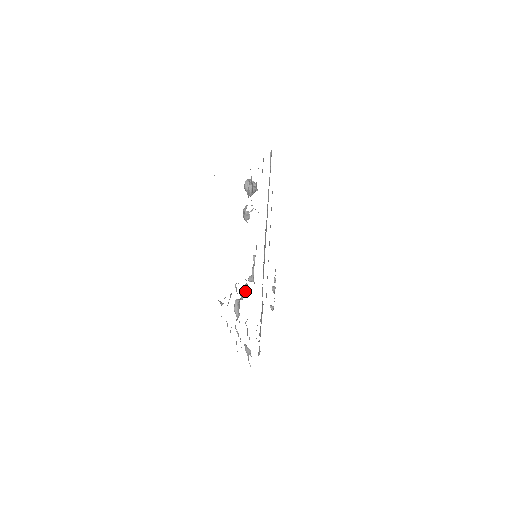
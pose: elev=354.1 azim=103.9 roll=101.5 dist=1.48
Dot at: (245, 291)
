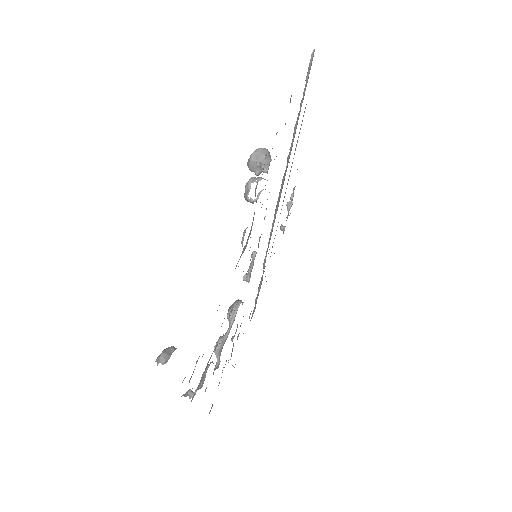
Dot at: (232, 322)
